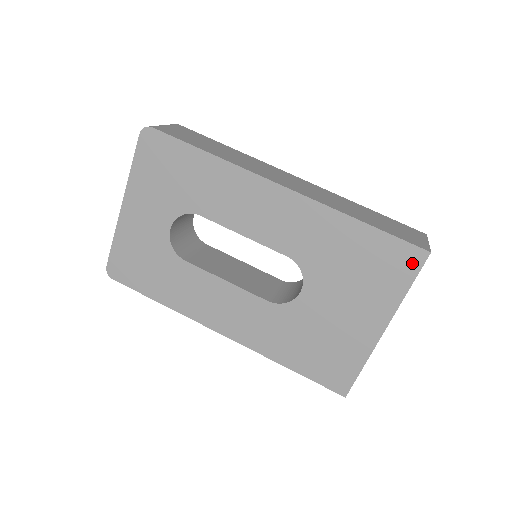
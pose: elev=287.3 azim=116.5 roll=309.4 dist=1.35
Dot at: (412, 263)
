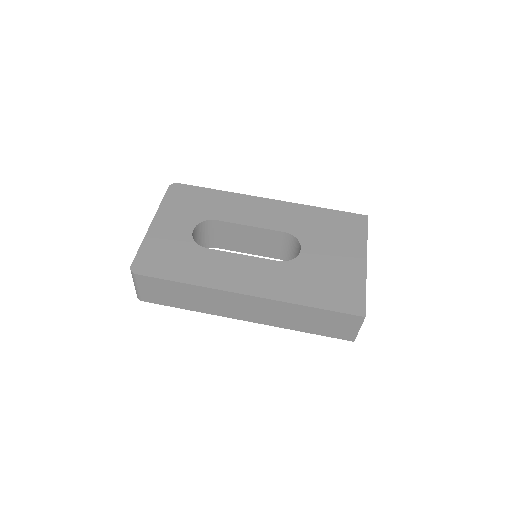
Dot at: (361, 222)
